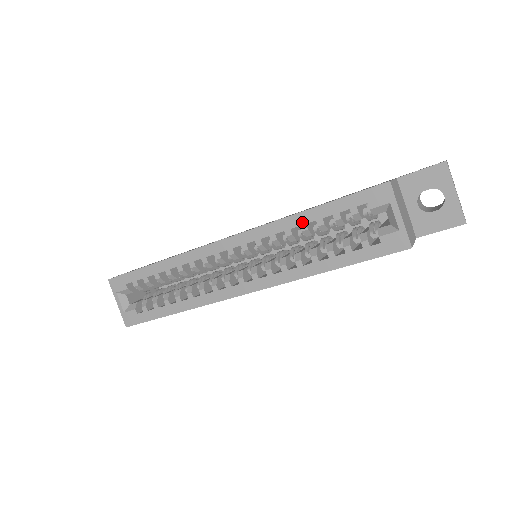
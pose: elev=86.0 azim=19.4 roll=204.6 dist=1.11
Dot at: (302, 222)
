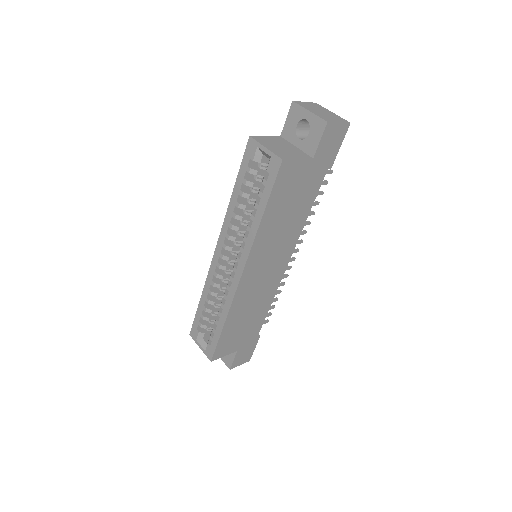
Dot at: (235, 202)
